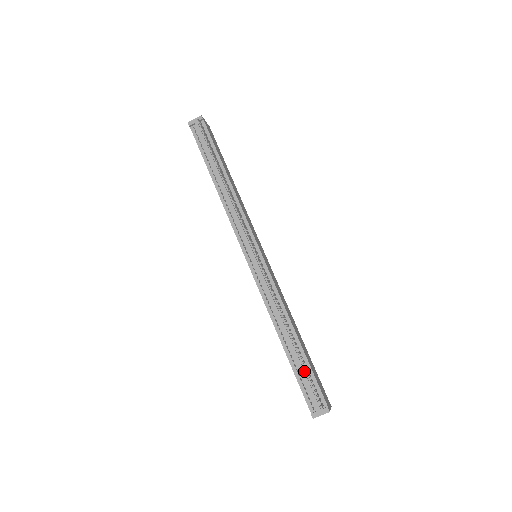
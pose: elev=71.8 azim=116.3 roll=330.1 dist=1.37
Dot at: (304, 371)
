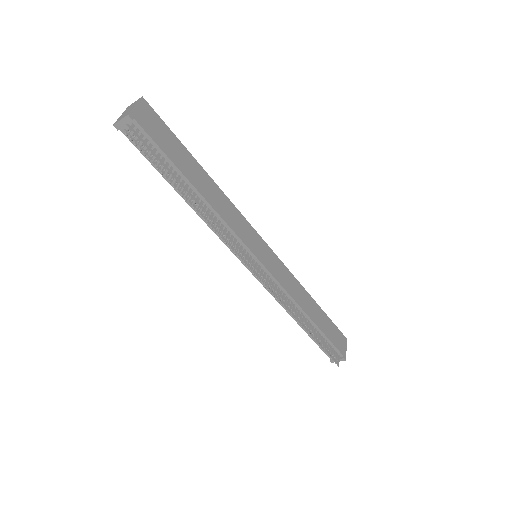
Dot at: occluded
